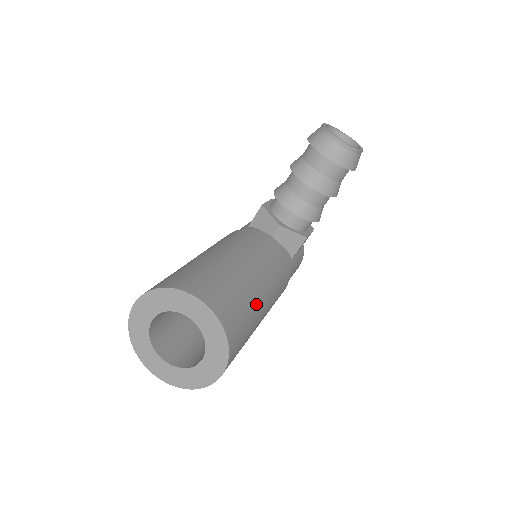
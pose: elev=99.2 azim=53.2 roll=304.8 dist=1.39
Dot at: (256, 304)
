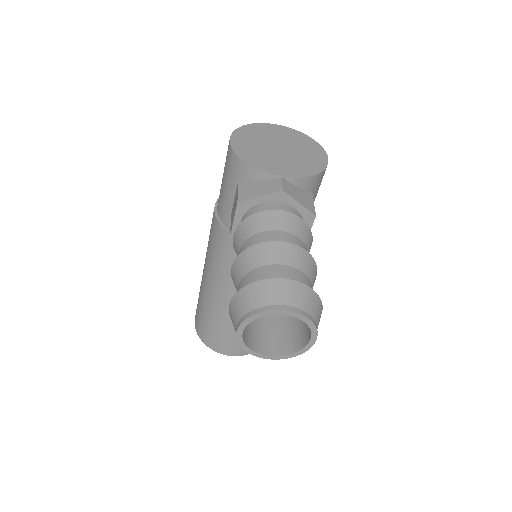
Dot at: occluded
